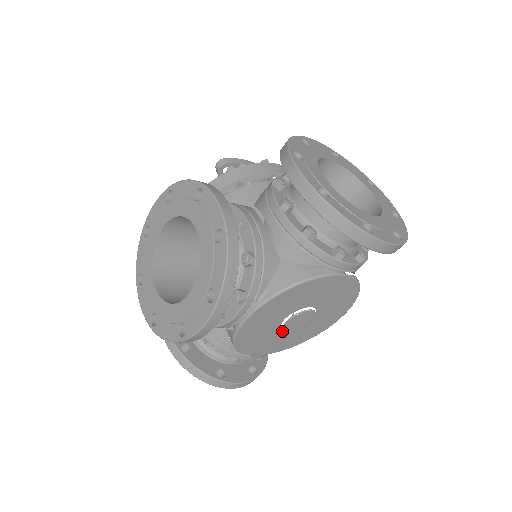
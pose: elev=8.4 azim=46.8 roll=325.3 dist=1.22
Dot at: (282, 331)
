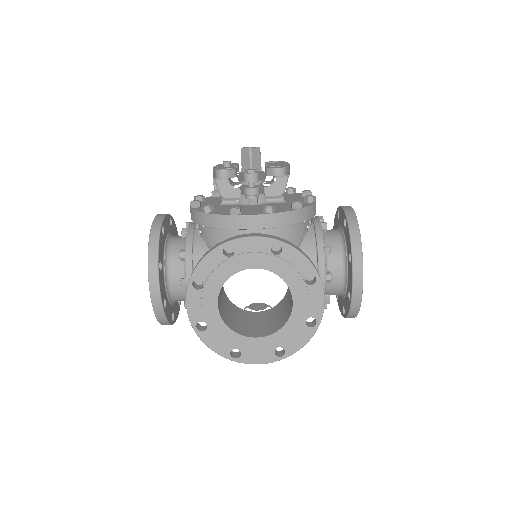
Dot at: occluded
